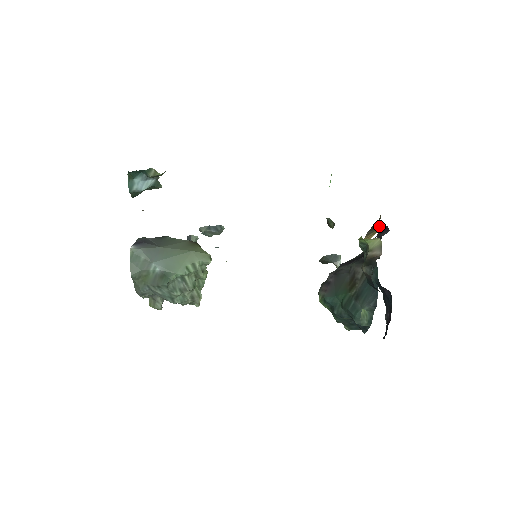
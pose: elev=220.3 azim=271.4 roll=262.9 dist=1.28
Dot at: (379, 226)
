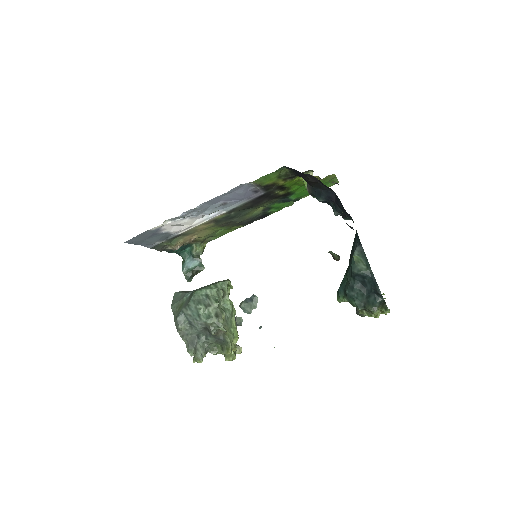
Dot at: occluded
